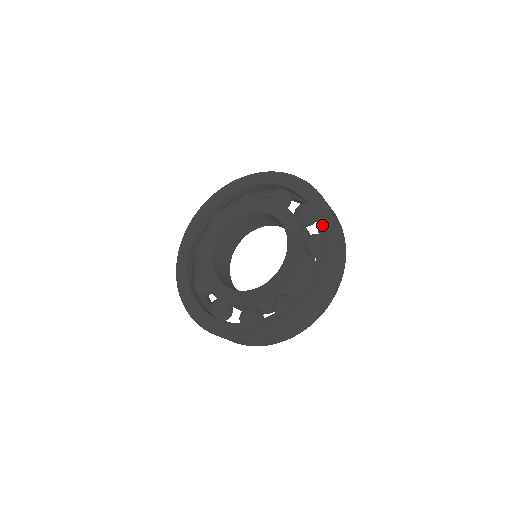
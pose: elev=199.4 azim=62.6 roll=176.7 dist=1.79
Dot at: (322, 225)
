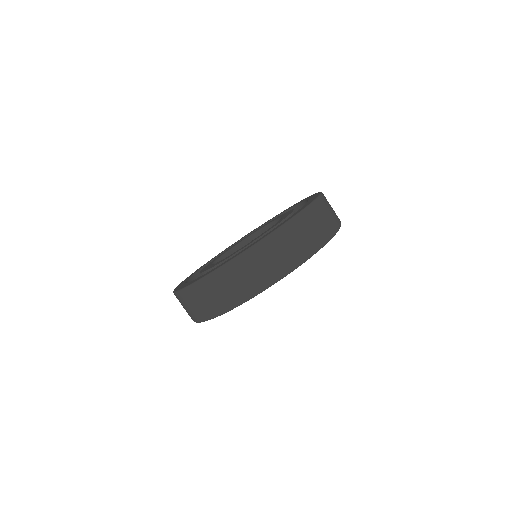
Dot at: (312, 197)
